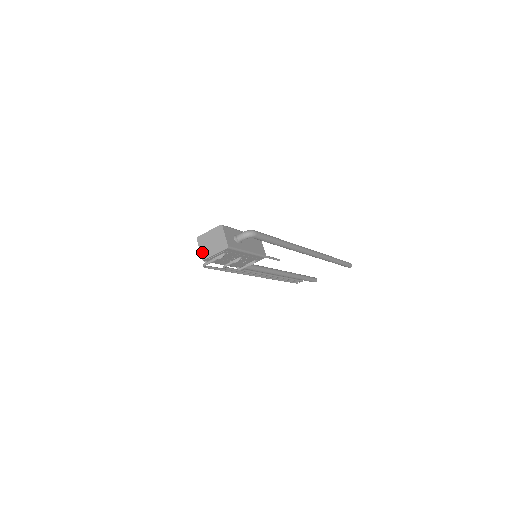
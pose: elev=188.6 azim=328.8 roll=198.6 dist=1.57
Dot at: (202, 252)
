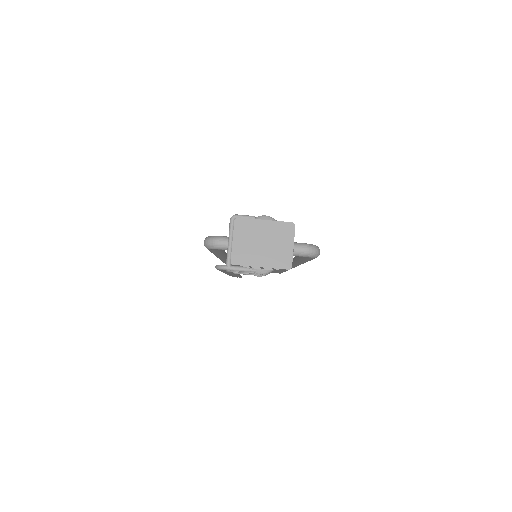
Dot at: (236, 249)
